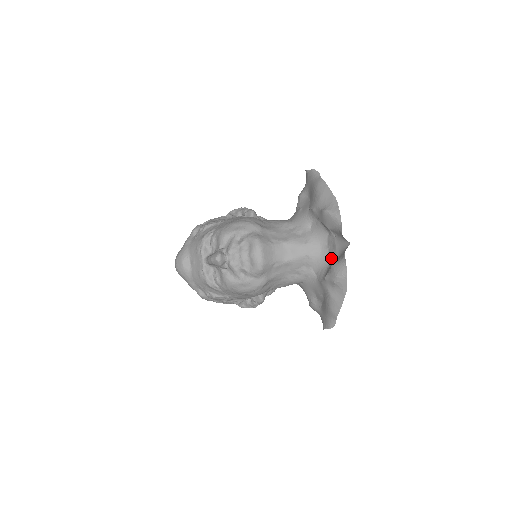
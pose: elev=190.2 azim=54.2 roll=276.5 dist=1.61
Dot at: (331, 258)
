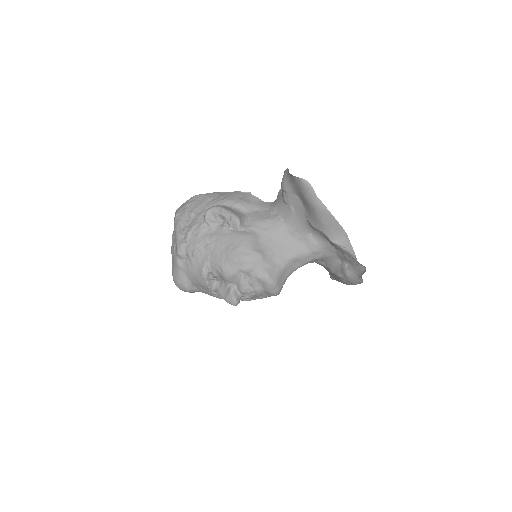
Dot at: (340, 259)
